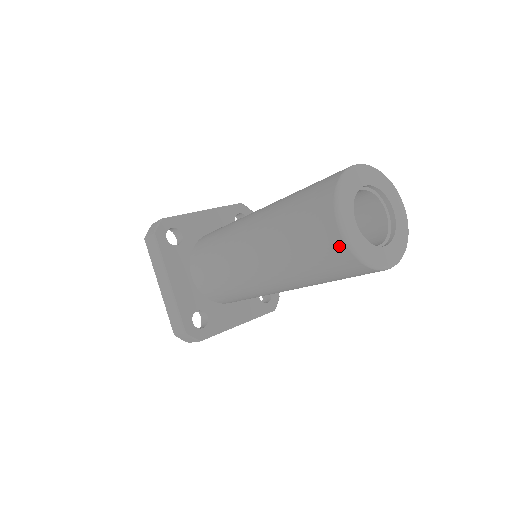
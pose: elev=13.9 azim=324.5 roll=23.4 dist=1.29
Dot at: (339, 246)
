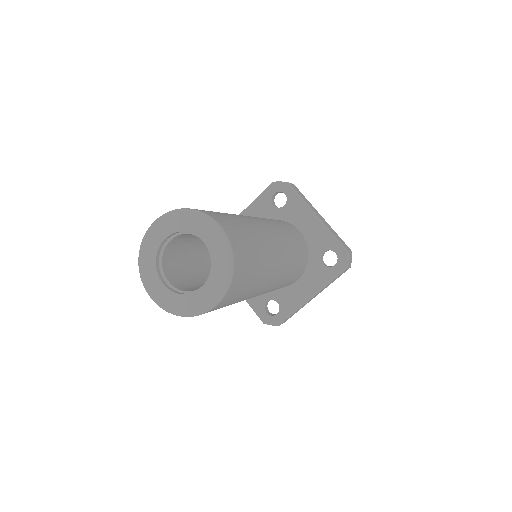
Dot at: occluded
